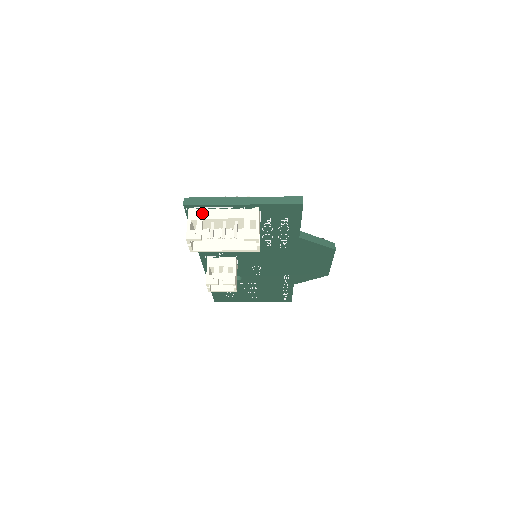
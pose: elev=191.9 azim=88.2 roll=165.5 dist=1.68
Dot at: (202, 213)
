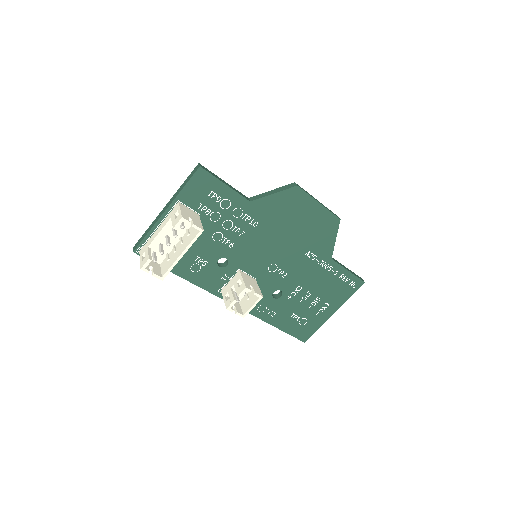
Dot at: (147, 244)
